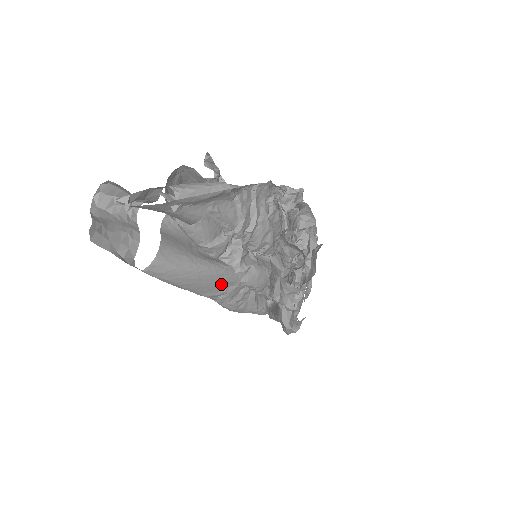
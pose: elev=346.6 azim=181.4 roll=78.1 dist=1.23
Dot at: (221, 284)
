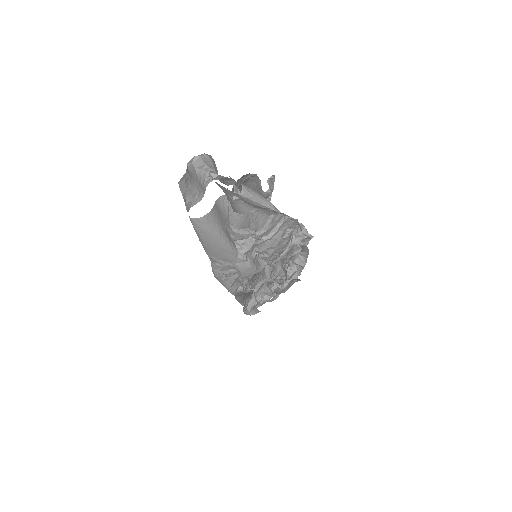
Dot at: (224, 257)
